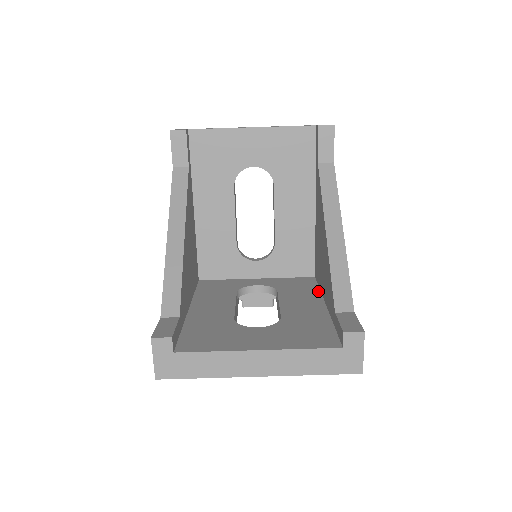
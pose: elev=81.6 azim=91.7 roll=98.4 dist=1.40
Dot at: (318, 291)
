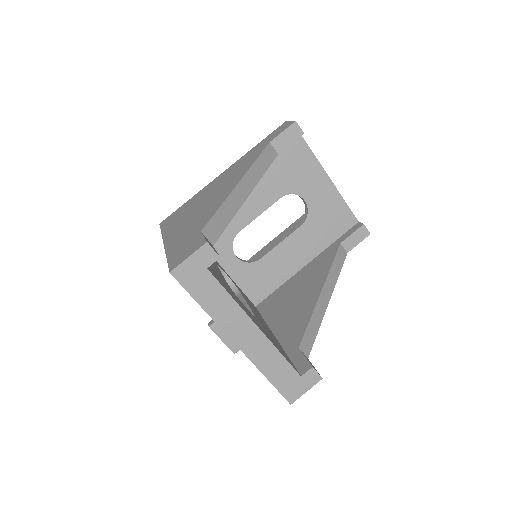
Dot at: (264, 320)
